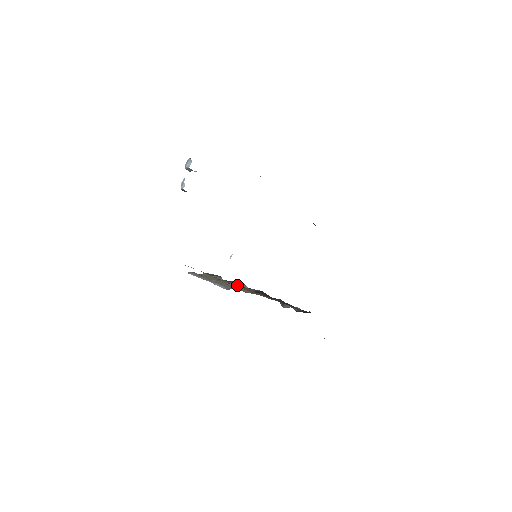
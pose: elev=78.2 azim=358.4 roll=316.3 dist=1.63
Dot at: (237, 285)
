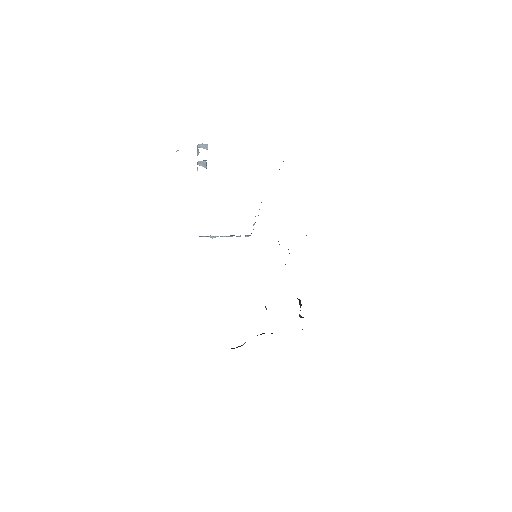
Dot at: occluded
